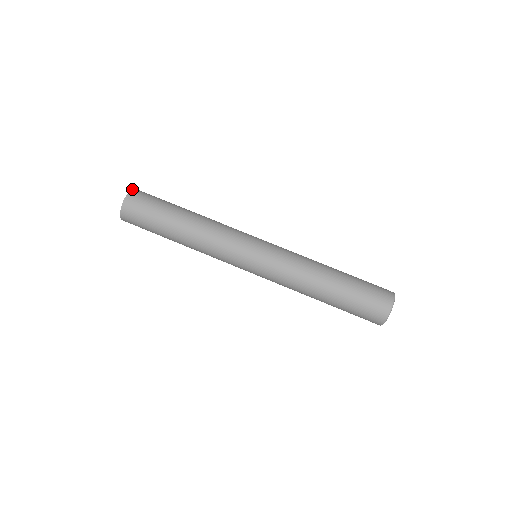
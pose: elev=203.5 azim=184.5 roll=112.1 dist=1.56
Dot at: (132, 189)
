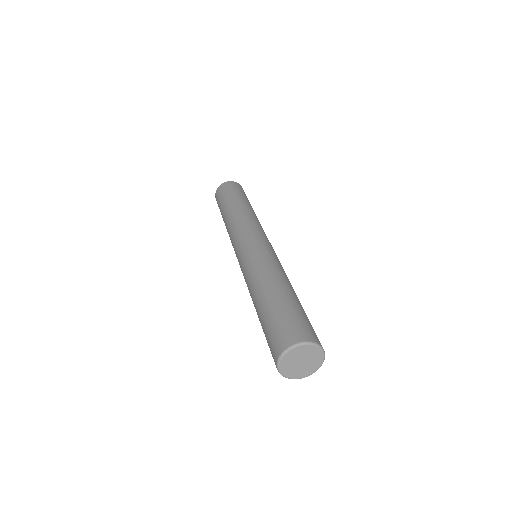
Dot at: occluded
